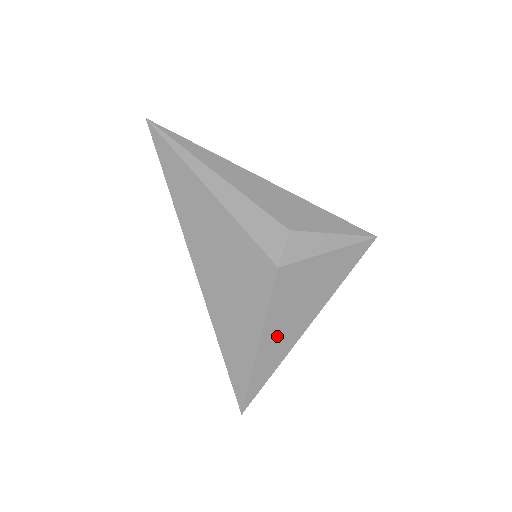
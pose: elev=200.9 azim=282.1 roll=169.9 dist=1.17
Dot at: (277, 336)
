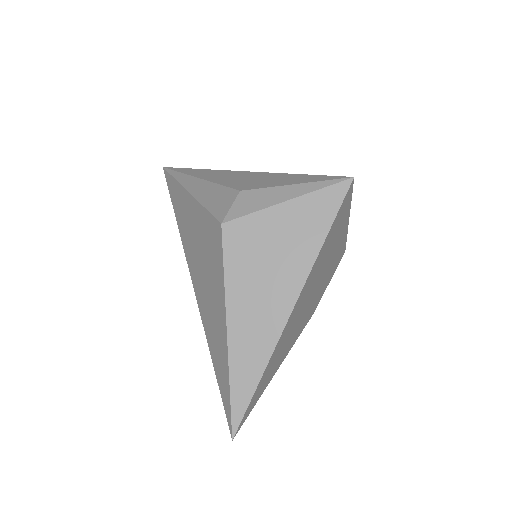
Dot at: (250, 317)
